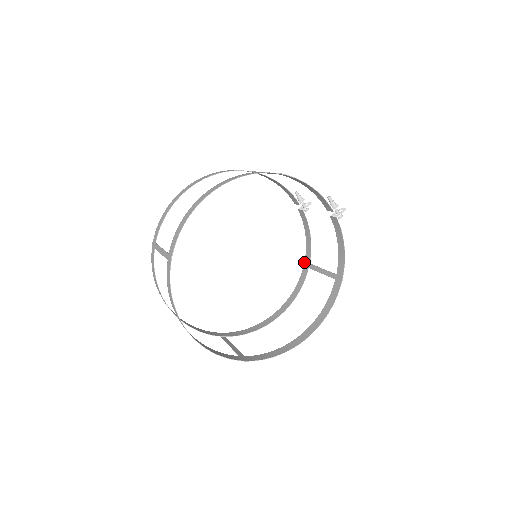
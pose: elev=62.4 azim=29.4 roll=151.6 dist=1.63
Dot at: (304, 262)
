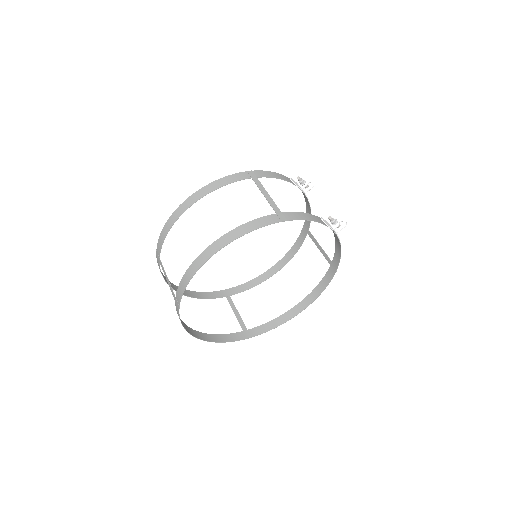
Dot at: (303, 225)
